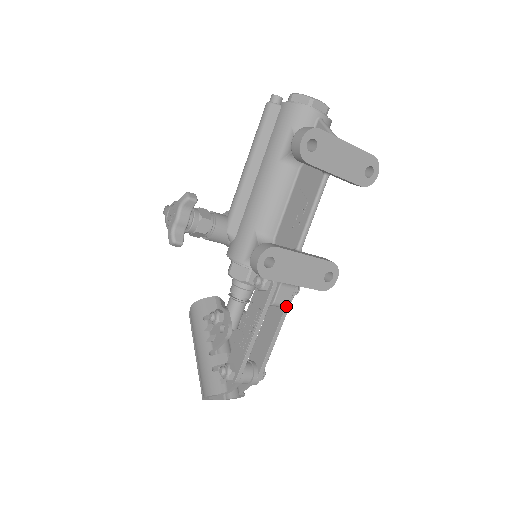
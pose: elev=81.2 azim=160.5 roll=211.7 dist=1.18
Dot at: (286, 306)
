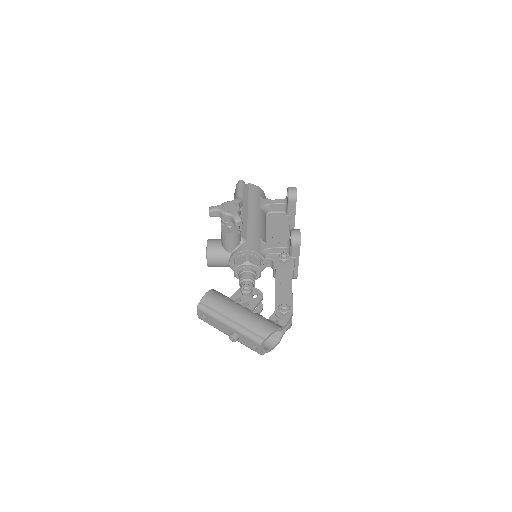
Dot at: (293, 276)
